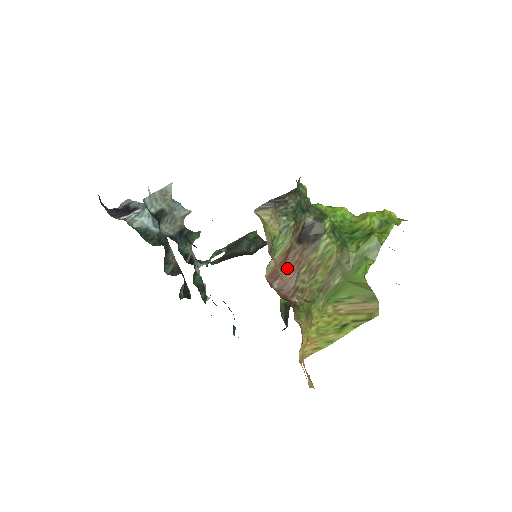
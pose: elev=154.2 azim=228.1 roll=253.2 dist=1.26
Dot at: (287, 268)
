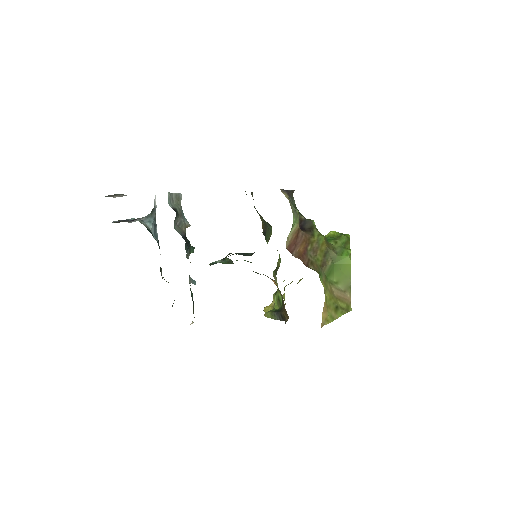
Dot at: (299, 244)
